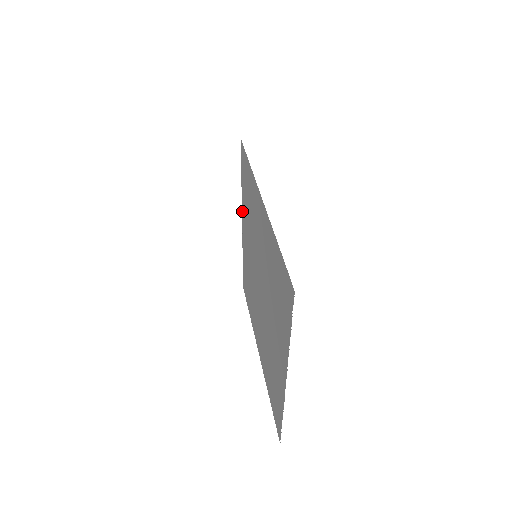
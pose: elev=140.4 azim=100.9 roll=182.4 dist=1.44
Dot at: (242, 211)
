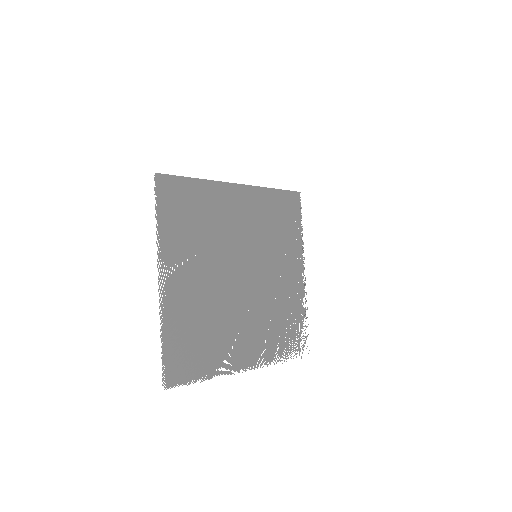
Dot at: occluded
